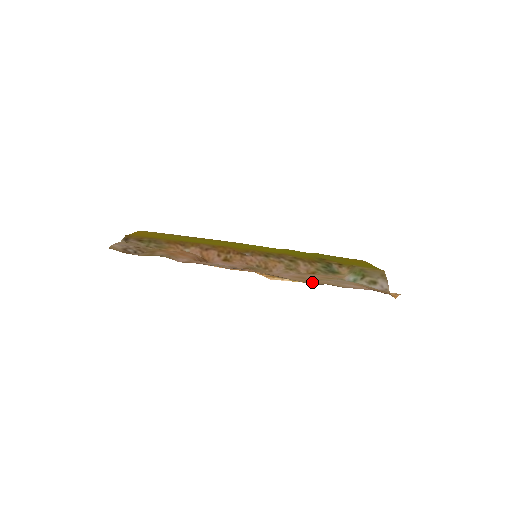
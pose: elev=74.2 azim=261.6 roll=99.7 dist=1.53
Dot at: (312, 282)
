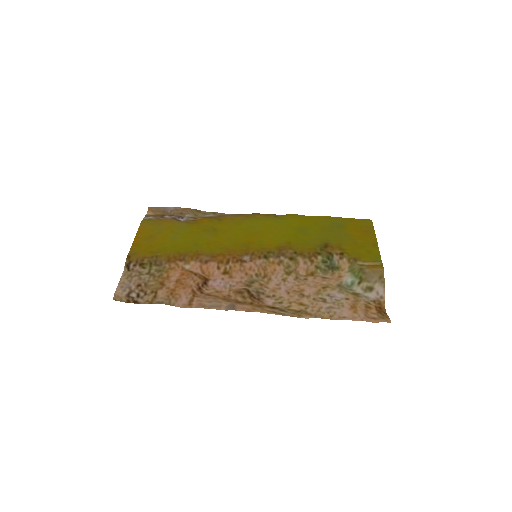
Dot at: (305, 310)
